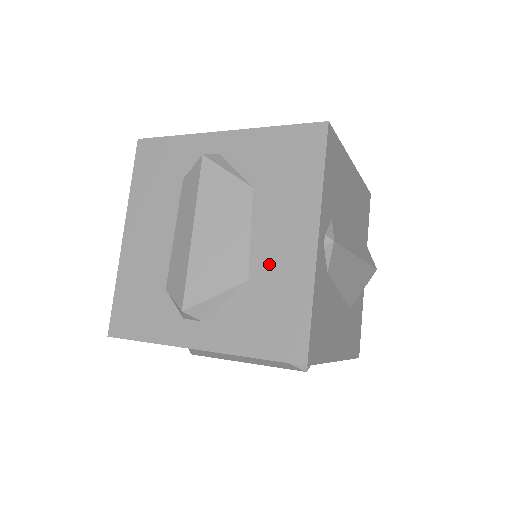
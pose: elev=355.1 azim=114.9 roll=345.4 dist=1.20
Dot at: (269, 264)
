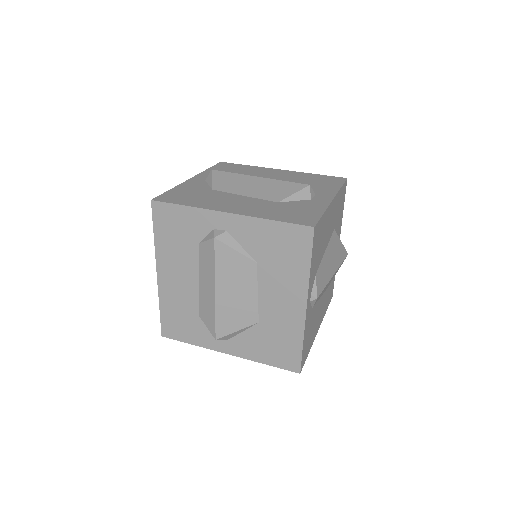
Dot at: (273, 315)
